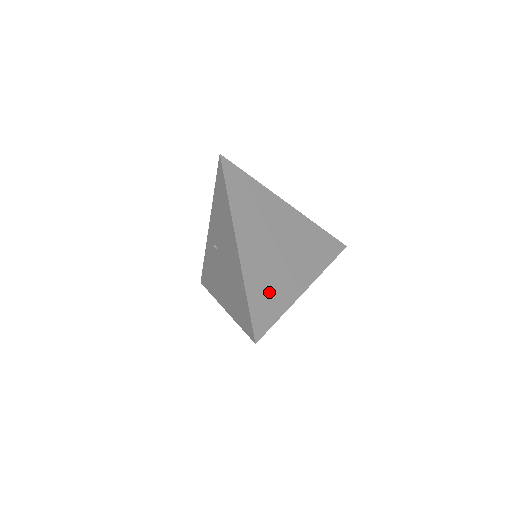
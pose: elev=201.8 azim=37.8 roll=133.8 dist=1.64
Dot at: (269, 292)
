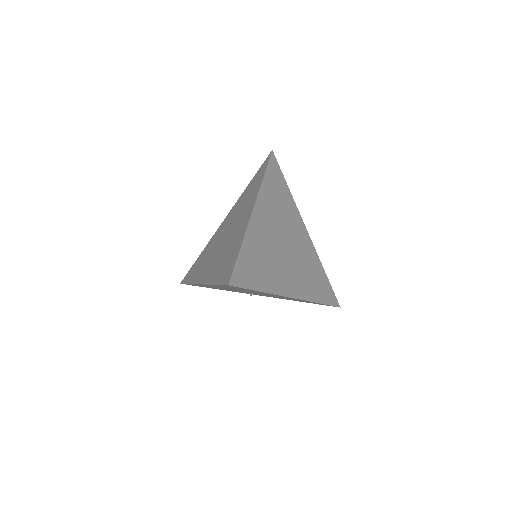
Dot at: (261, 264)
